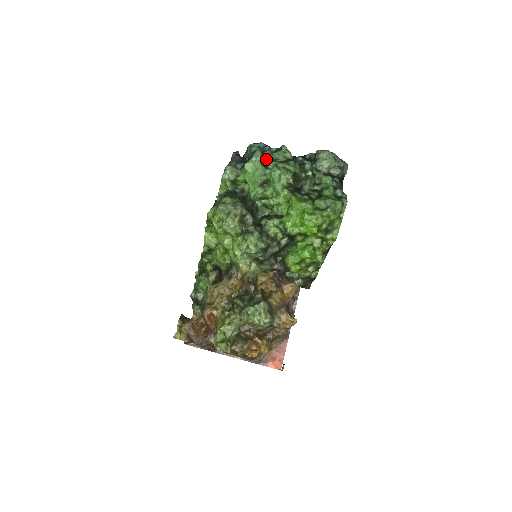
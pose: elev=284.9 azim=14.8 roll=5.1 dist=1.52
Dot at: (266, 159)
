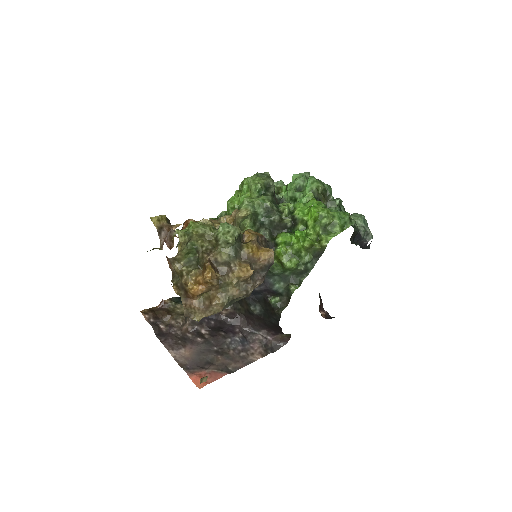
Dot at: occluded
